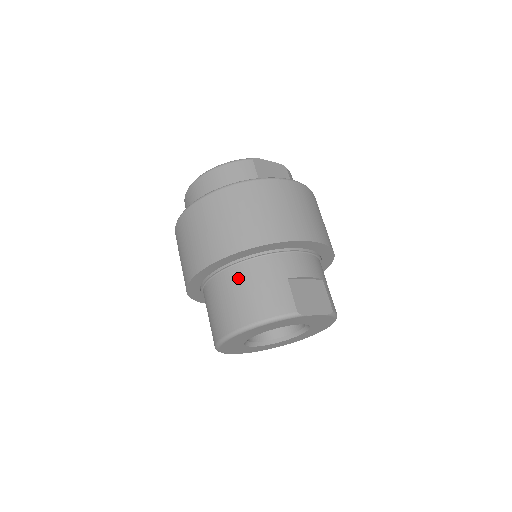
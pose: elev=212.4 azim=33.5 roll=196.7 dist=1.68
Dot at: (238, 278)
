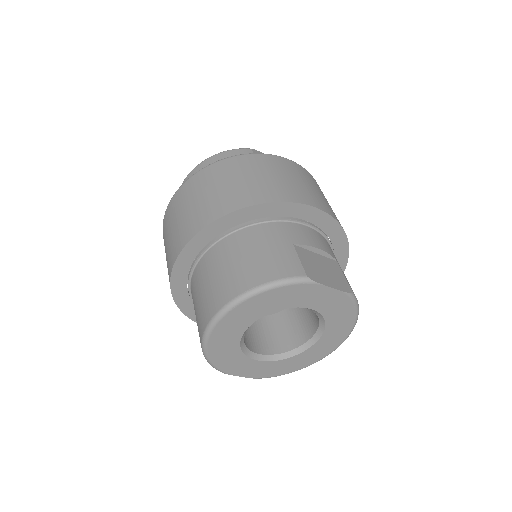
Dot at: (232, 247)
